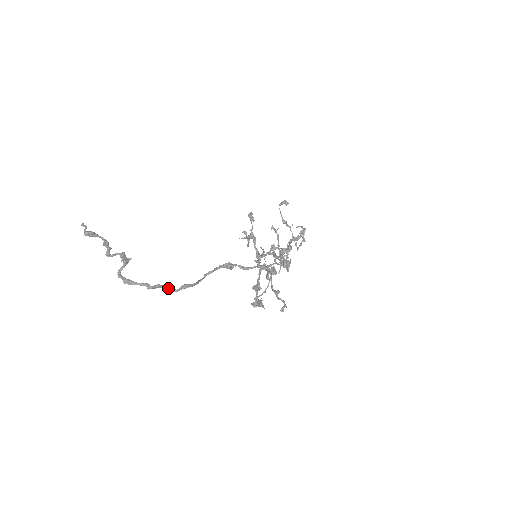
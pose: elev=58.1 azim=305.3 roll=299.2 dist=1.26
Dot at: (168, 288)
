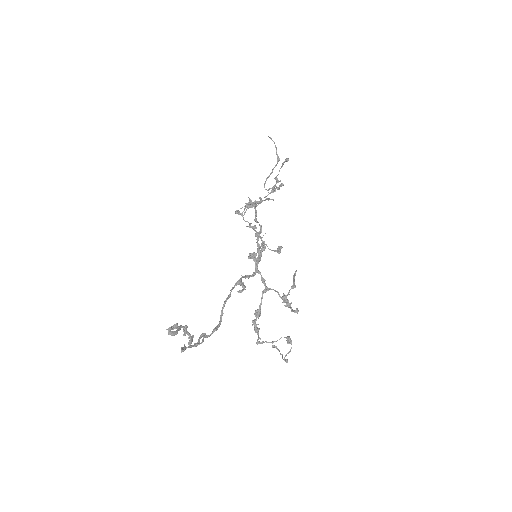
Dot at: (205, 335)
